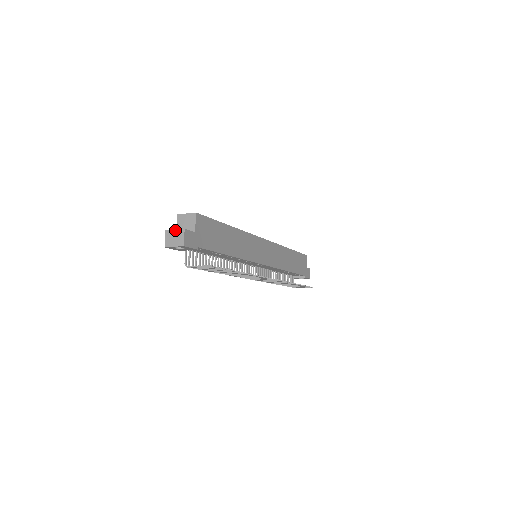
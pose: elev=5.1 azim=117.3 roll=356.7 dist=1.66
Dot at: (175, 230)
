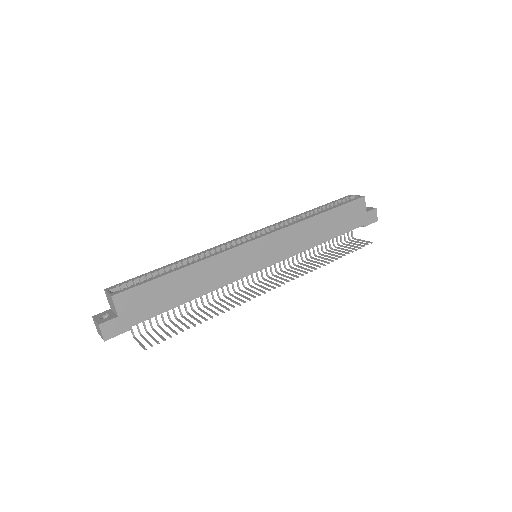
Dot at: (95, 321)
